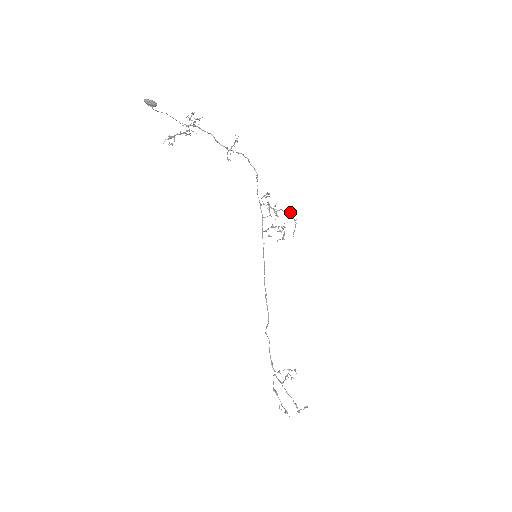
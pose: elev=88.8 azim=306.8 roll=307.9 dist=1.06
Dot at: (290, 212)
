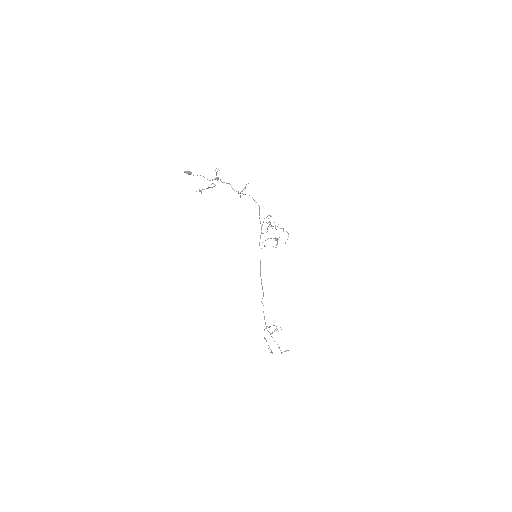
Dot at: occluded
